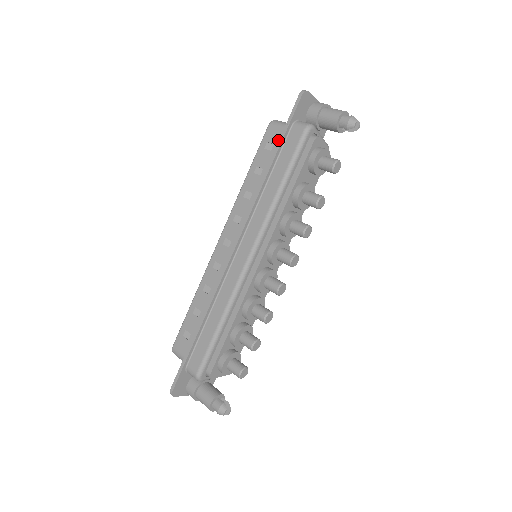
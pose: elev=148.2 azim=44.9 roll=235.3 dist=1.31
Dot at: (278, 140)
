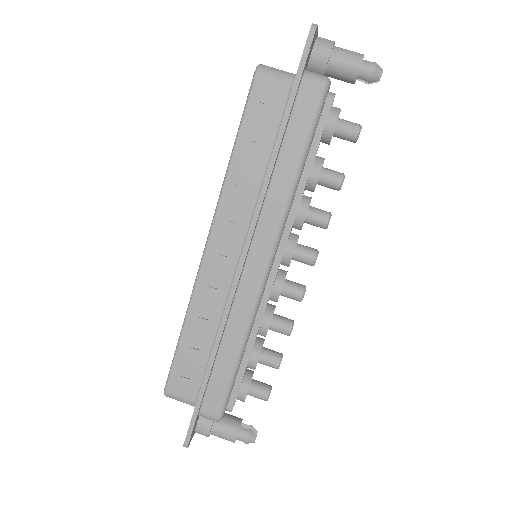
Dot at: (278, 100)
